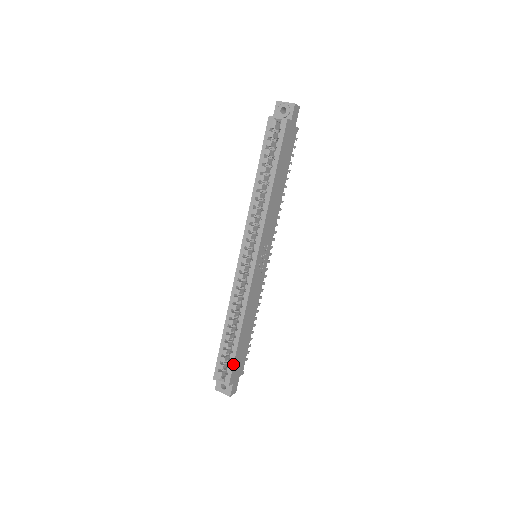
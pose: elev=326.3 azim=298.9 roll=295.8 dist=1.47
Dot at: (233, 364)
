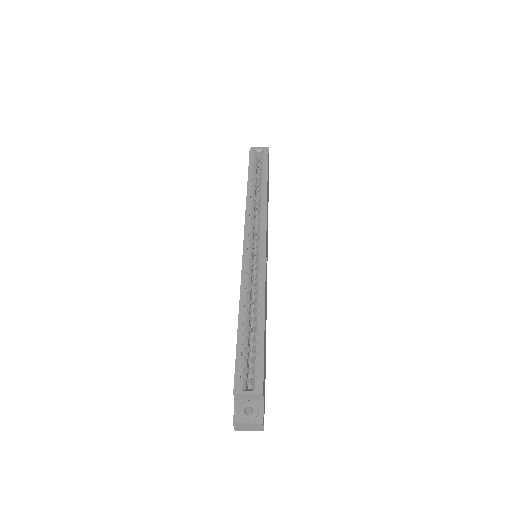
Dot at: (263, 359)
